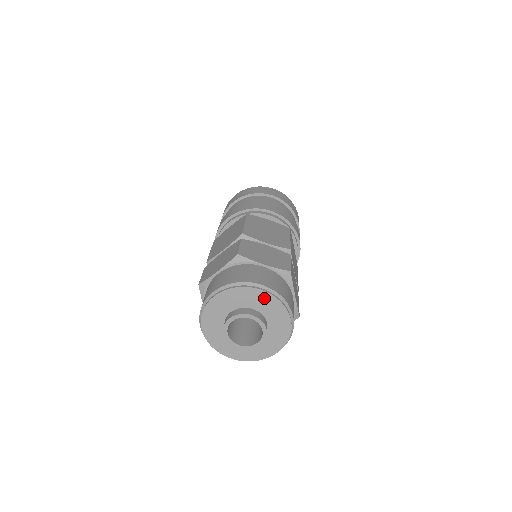
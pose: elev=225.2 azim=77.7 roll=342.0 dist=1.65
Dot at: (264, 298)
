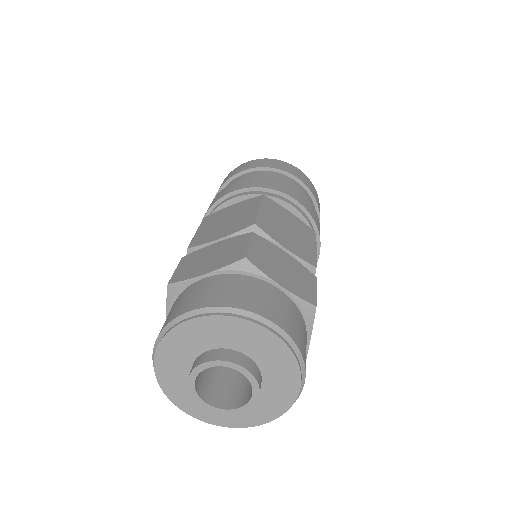
Dot at: (208, 326)
